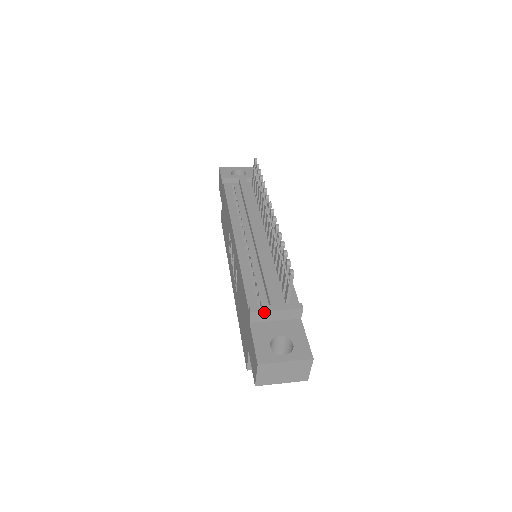
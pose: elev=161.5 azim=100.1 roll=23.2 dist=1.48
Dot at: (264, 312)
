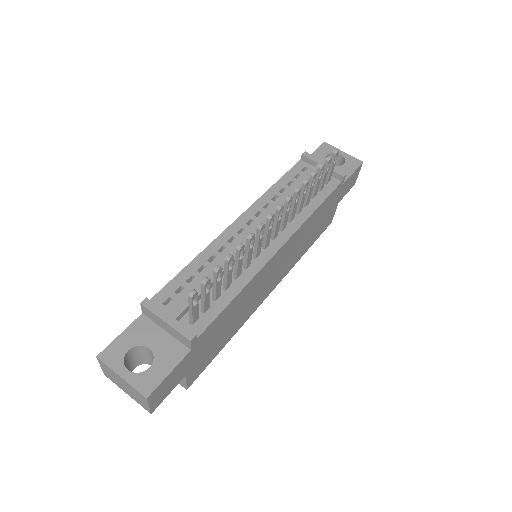
Dot at: (153, 313)
